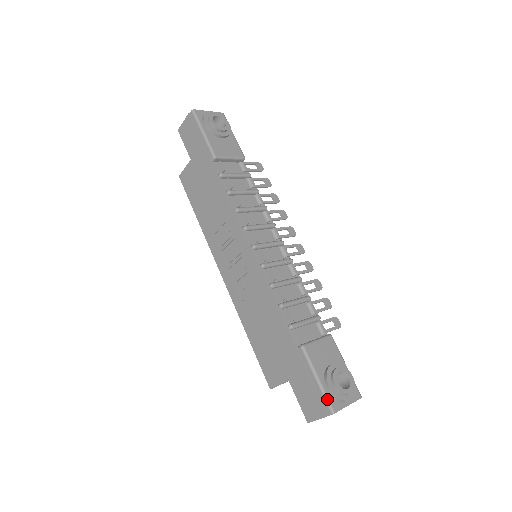
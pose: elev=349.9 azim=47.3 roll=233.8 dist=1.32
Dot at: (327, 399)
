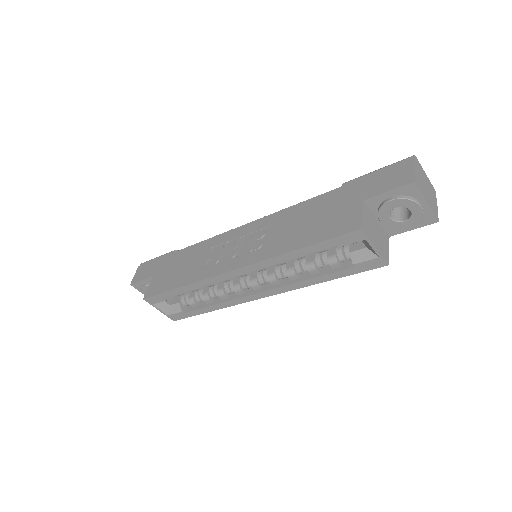
Dot at: (398, 161)
